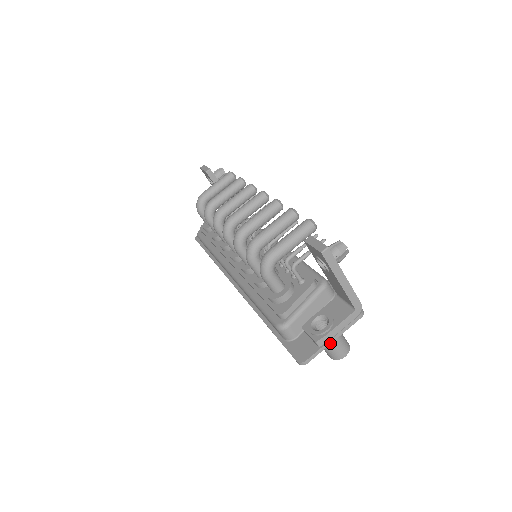
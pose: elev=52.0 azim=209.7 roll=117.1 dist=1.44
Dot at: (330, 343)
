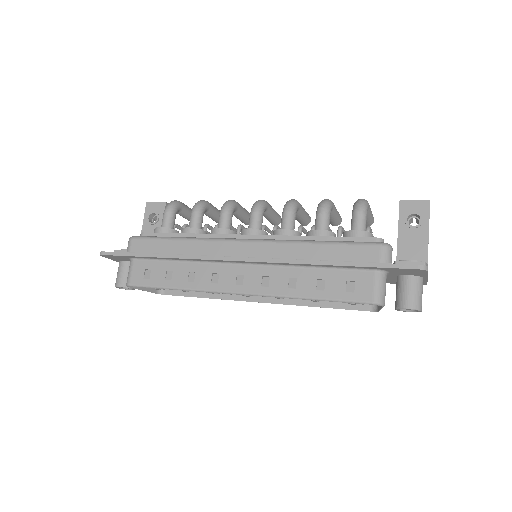
Dot at: (427, 276)
